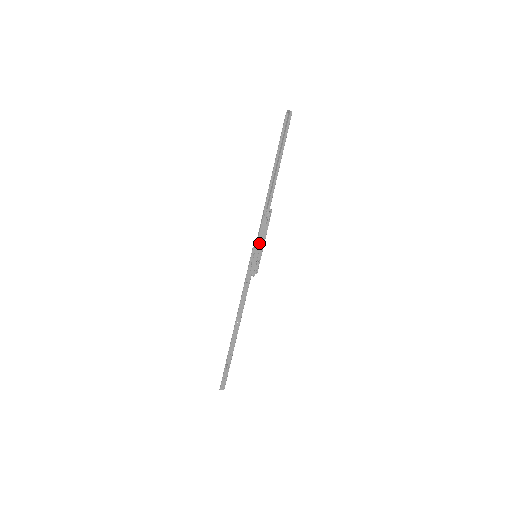
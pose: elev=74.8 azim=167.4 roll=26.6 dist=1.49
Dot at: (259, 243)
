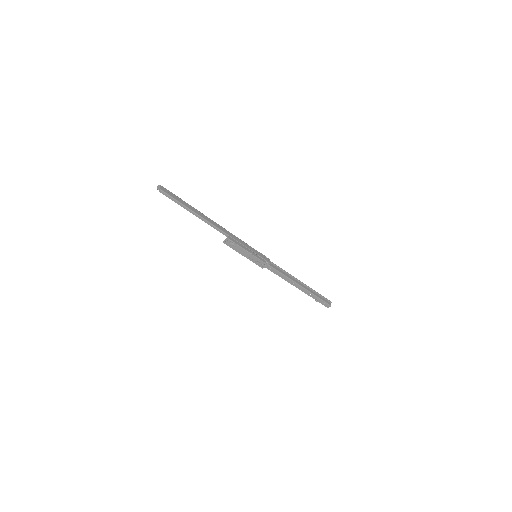
Dot at: (245, 255)
